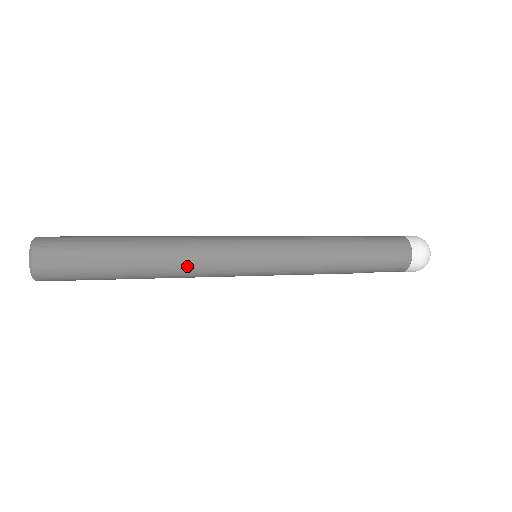
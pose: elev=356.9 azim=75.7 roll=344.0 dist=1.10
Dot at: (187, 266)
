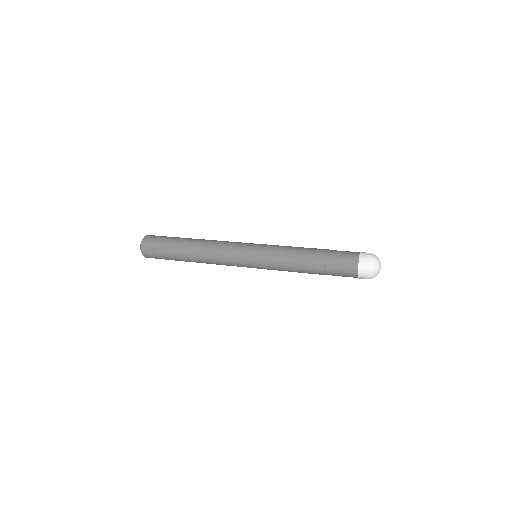
Dot at: (212, 260)
